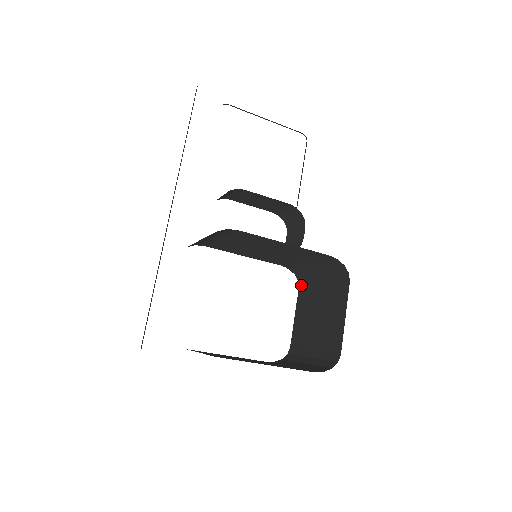
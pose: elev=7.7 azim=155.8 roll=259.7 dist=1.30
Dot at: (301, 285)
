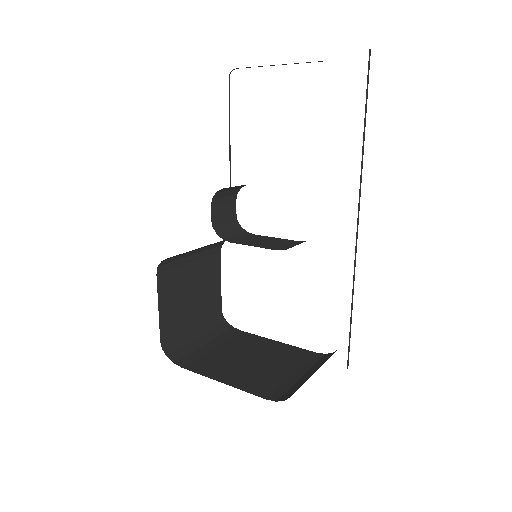
Dot at: occluded
